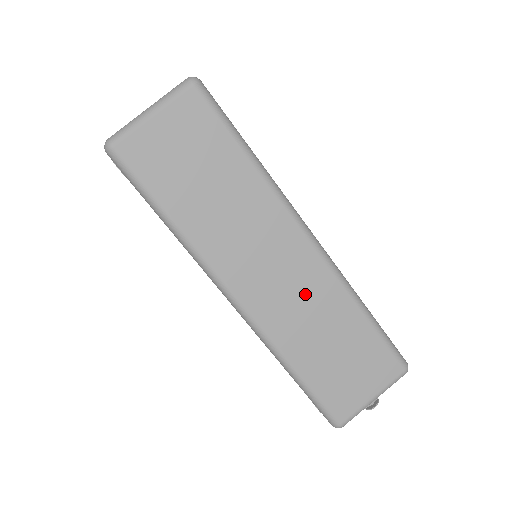
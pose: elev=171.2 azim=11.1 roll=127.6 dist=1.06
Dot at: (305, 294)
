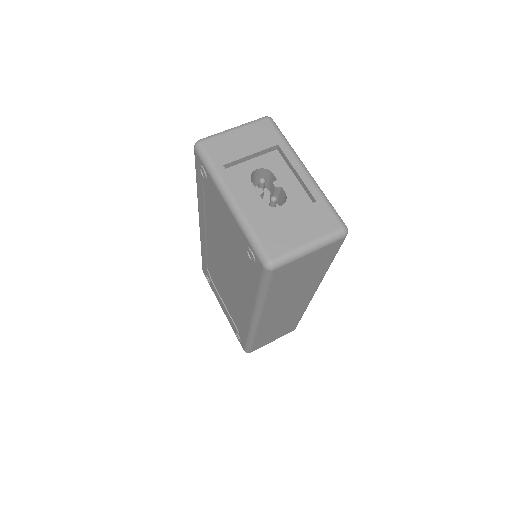
Dot at: (288, 314)
